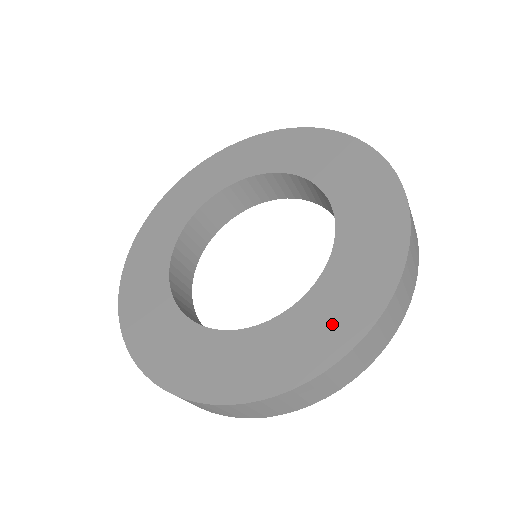
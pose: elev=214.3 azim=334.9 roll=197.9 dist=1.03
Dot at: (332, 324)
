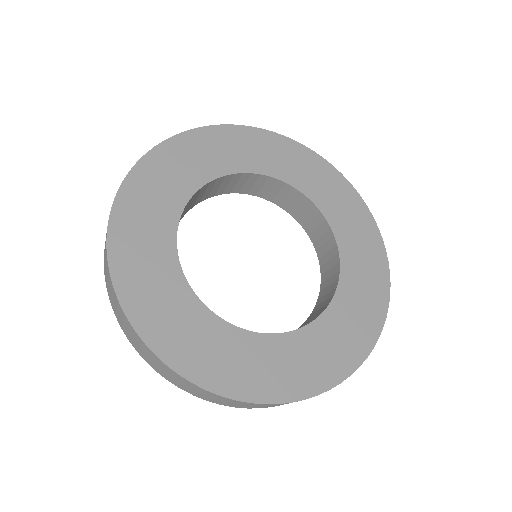
Dot at: (360, 321)
